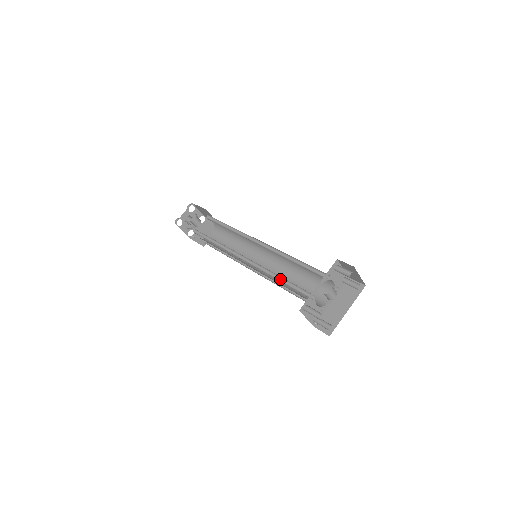
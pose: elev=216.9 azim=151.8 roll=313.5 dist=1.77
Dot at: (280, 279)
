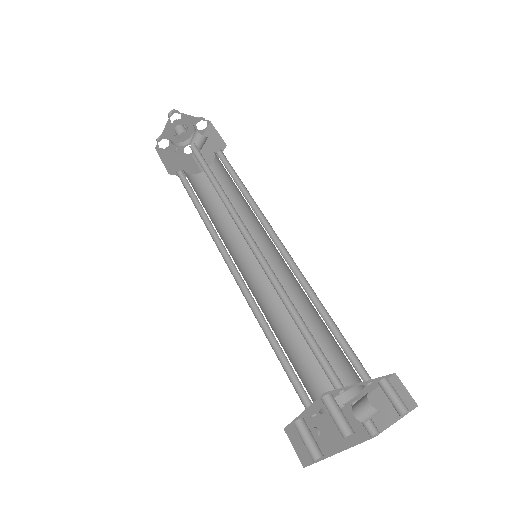
Dot at: (294, 318)
